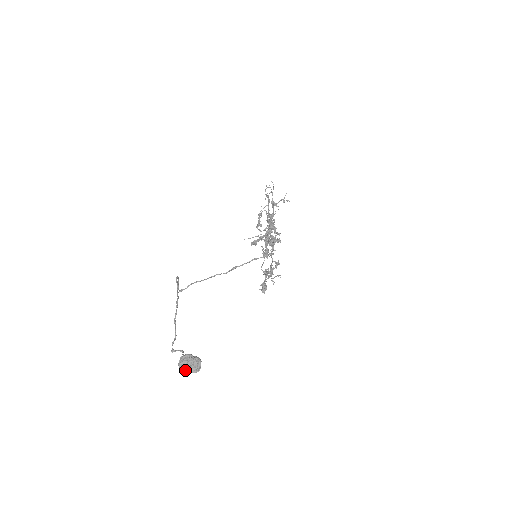
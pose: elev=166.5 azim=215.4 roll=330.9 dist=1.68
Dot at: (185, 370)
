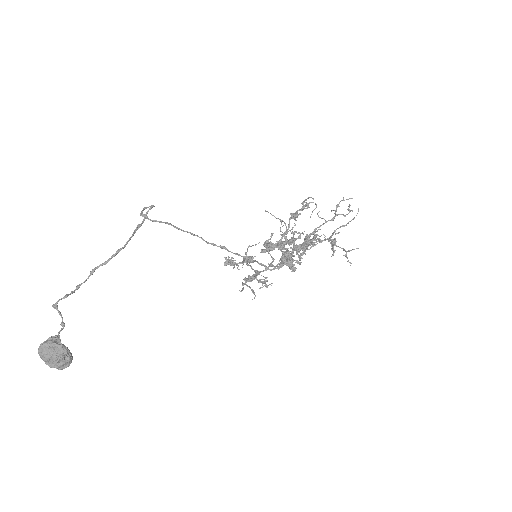
Dot at: (42, 357)
